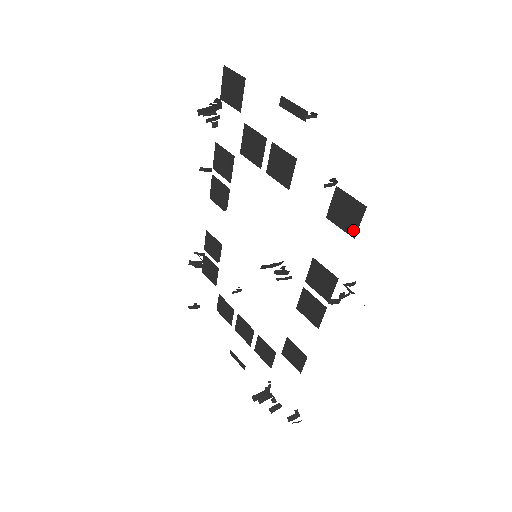
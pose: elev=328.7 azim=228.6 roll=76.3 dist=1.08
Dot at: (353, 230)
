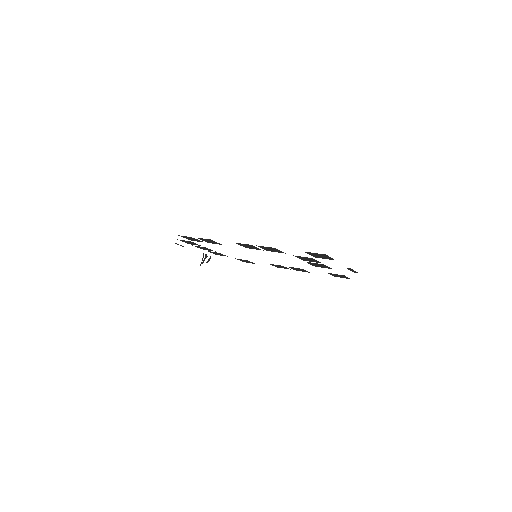
Dot at: occluded
